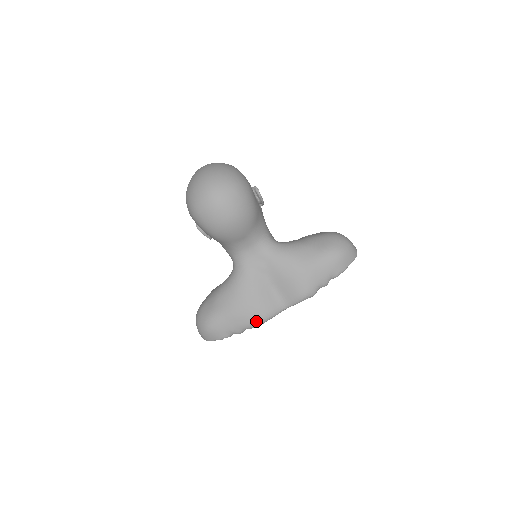
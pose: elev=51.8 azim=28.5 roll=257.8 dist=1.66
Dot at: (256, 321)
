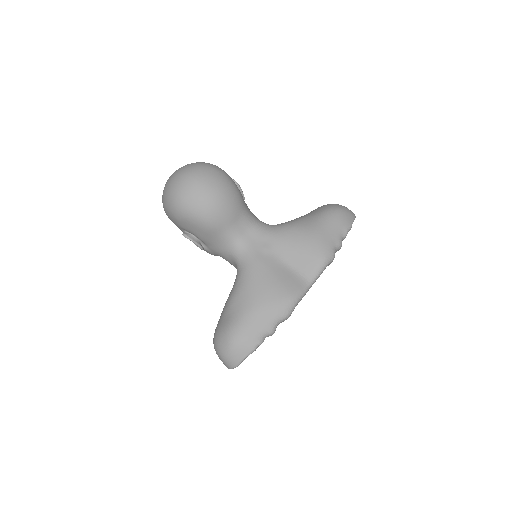
Dot at: (285, 305)
